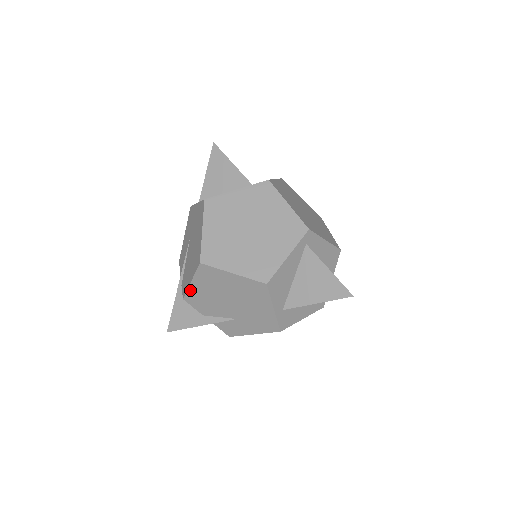
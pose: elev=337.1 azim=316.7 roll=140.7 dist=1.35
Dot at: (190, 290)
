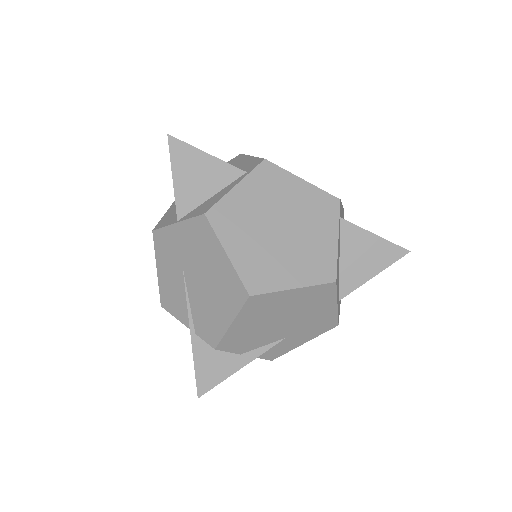
Dot at: (228, 334)
